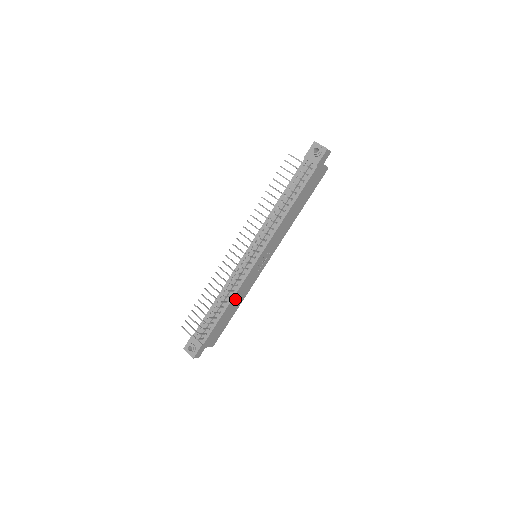
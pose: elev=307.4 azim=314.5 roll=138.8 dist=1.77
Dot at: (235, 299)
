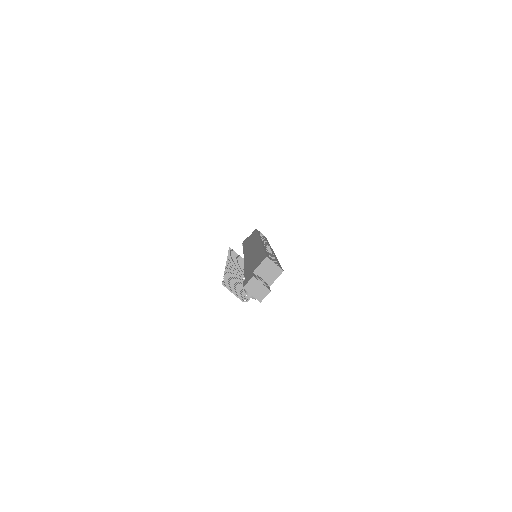
Dot at: occluded
